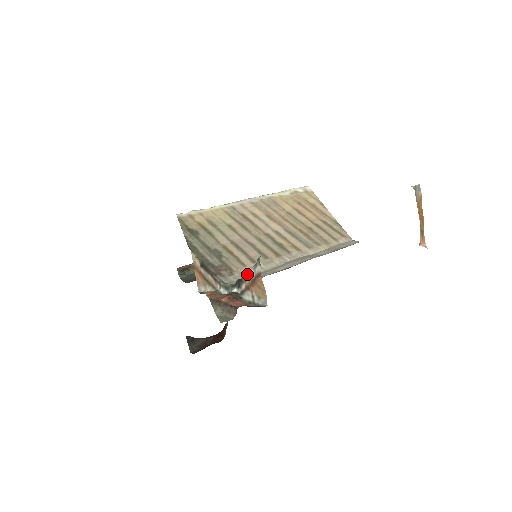
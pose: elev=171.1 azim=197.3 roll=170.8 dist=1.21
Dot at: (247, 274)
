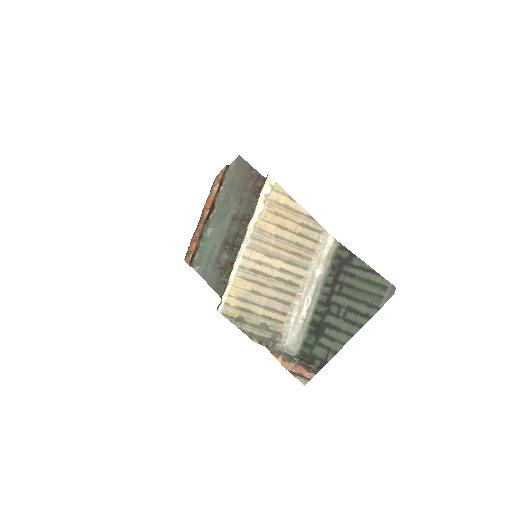
Dot at: occluded
